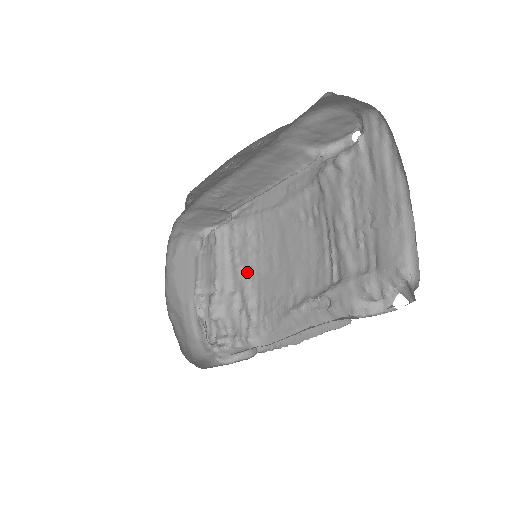
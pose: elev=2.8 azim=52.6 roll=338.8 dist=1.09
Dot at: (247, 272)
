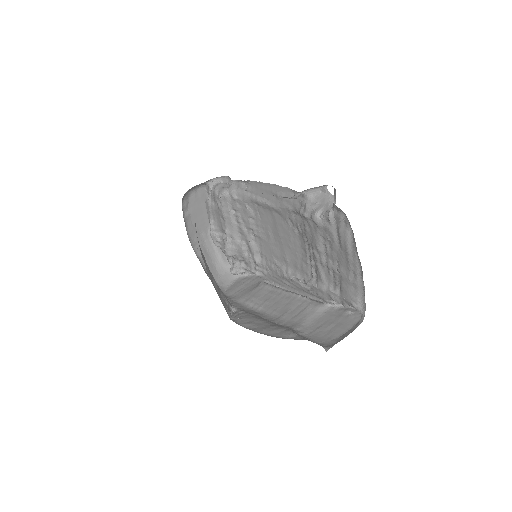
Dot at: (250, 232)
